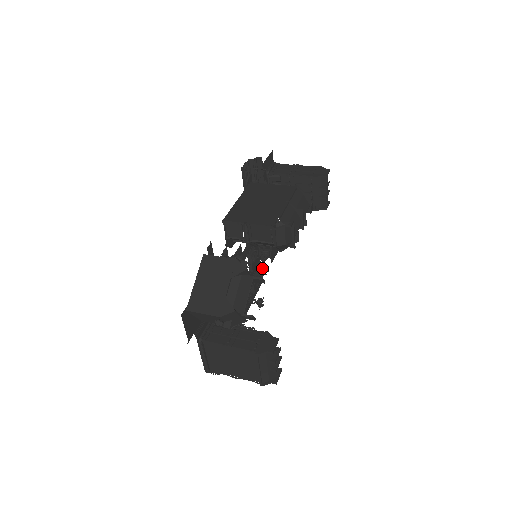
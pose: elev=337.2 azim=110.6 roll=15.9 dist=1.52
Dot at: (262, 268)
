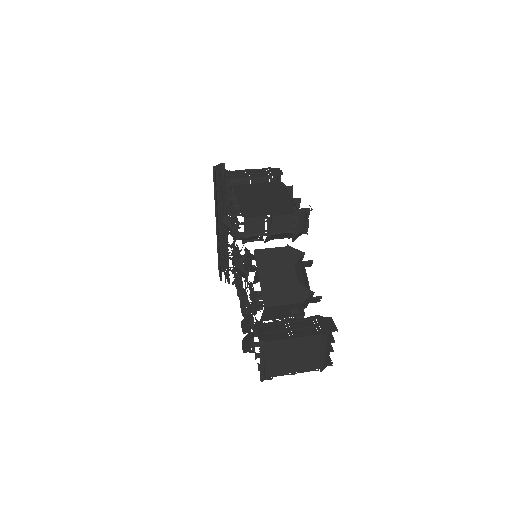
Dot at: occluded
